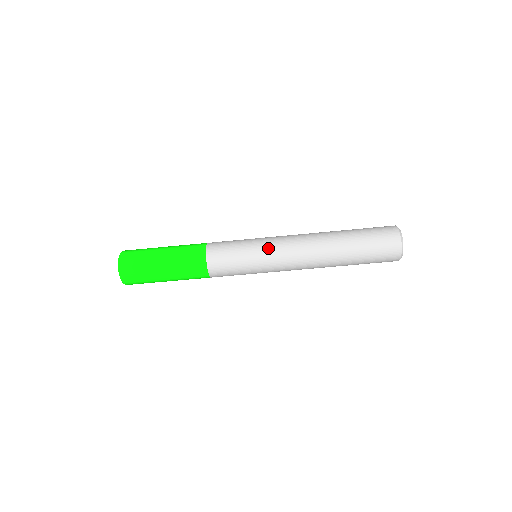
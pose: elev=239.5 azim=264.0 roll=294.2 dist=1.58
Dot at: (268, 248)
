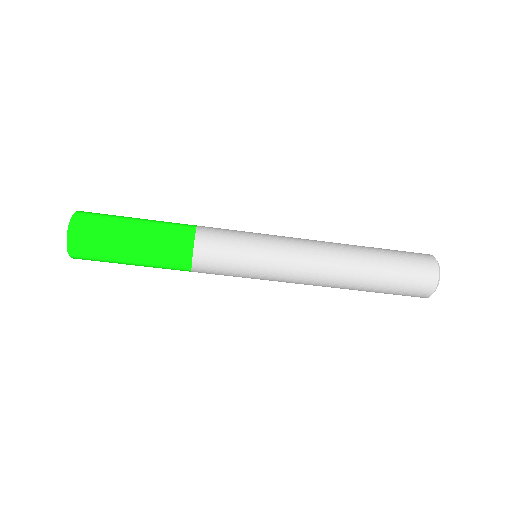
Dot at: (277, 252)
